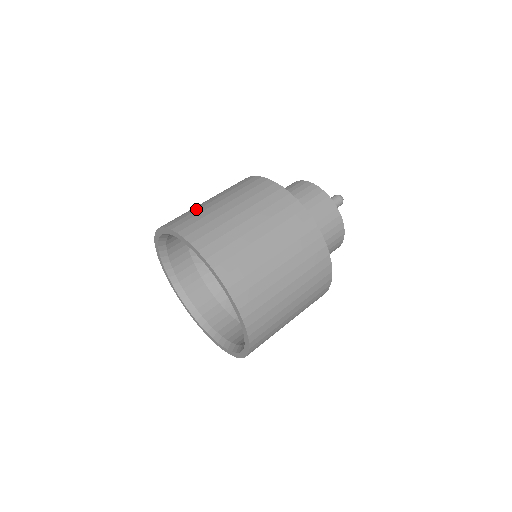
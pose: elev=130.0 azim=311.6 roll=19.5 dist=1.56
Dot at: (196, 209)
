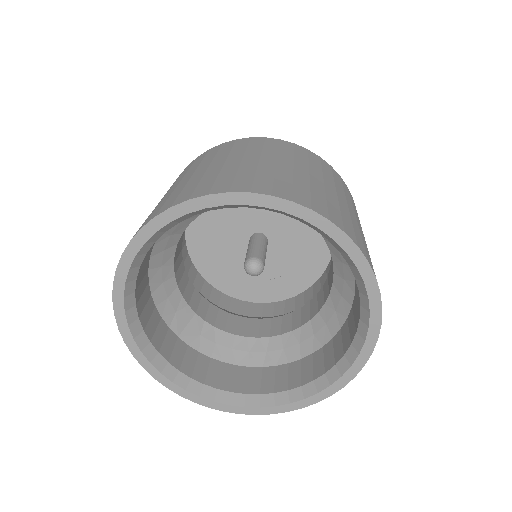
Dot at: occluded
